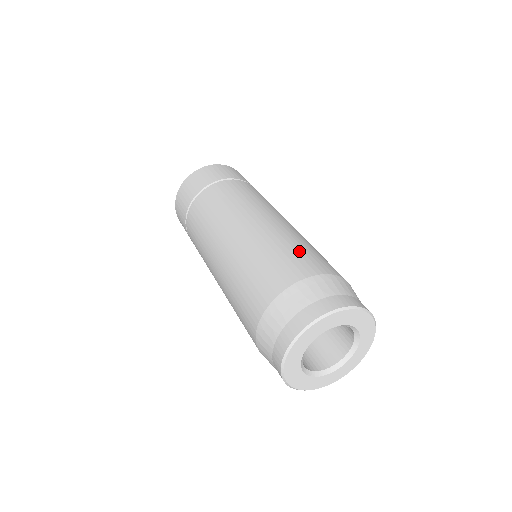
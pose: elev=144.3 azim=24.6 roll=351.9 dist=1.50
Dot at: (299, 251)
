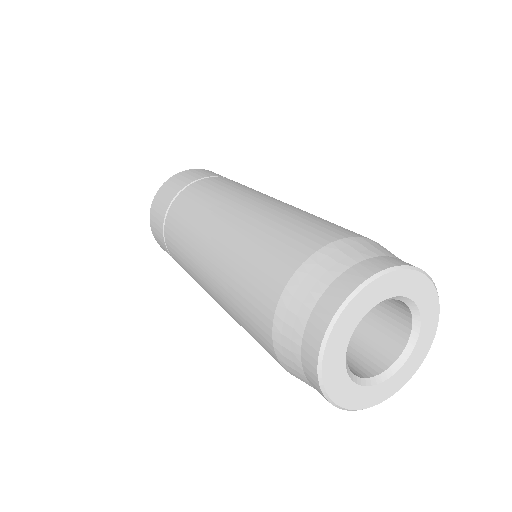
Dot at: (285, 231)
